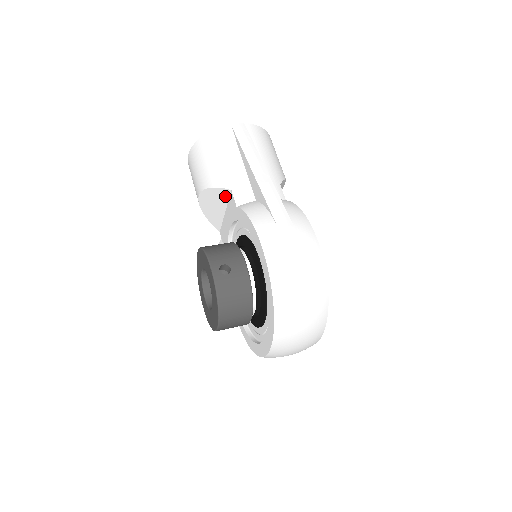
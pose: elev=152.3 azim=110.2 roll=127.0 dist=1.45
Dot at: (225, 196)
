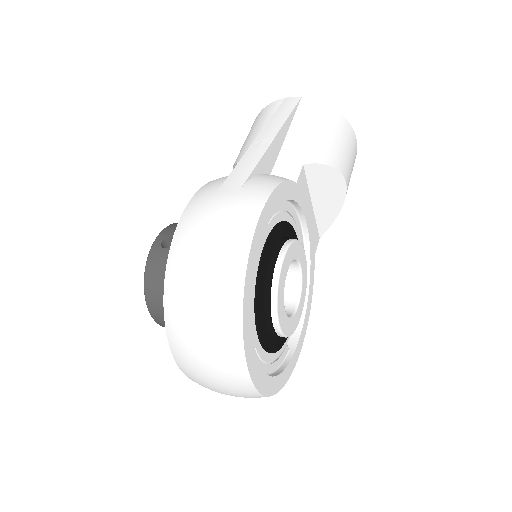
Dot at: occluded
